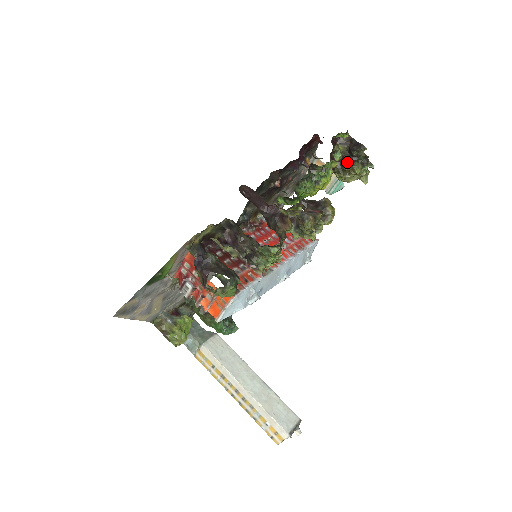
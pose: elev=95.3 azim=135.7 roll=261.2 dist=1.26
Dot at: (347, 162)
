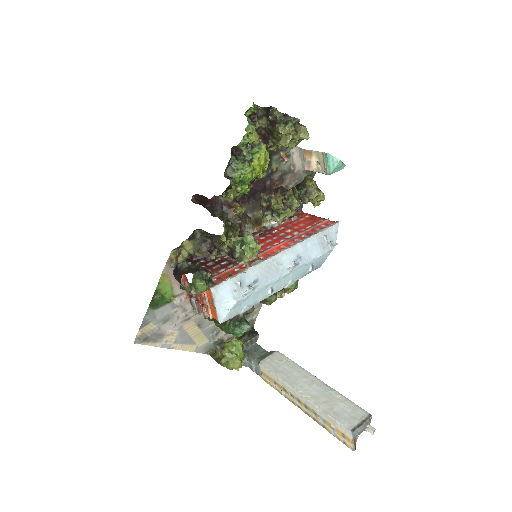
Dot at: (271, 130)
